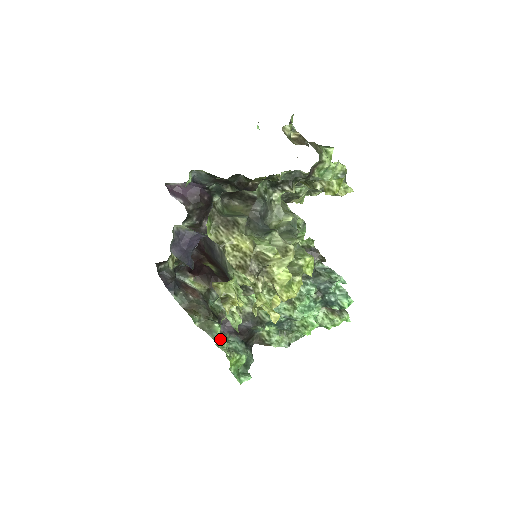
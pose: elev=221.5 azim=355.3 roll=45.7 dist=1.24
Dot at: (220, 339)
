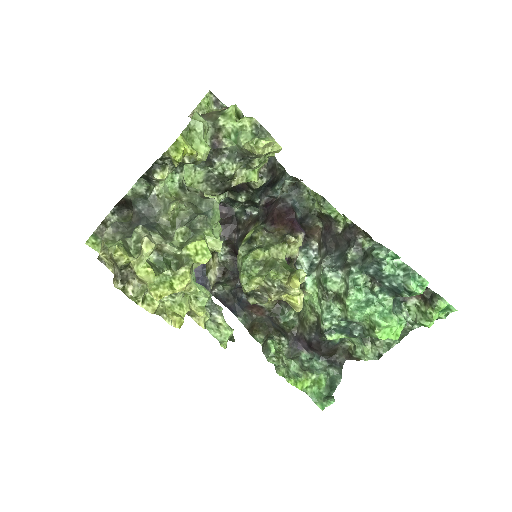
Dot at: (275, 357)
